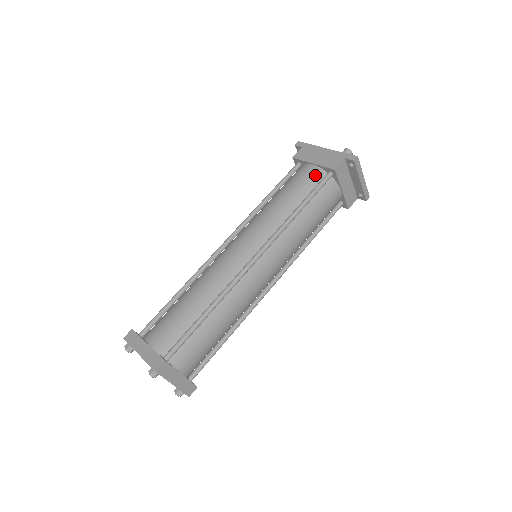
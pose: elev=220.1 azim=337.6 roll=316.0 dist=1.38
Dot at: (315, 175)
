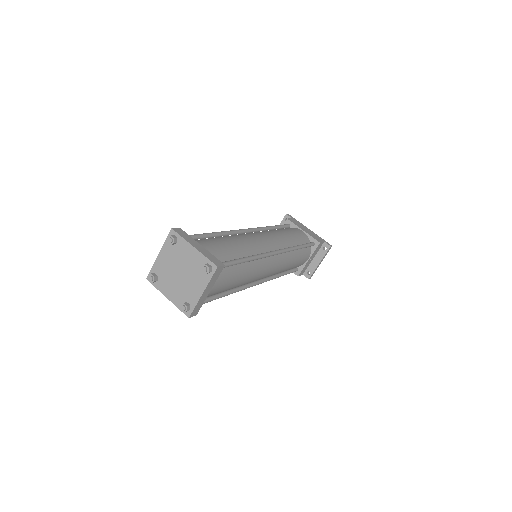
Dot at: (305, 237)
